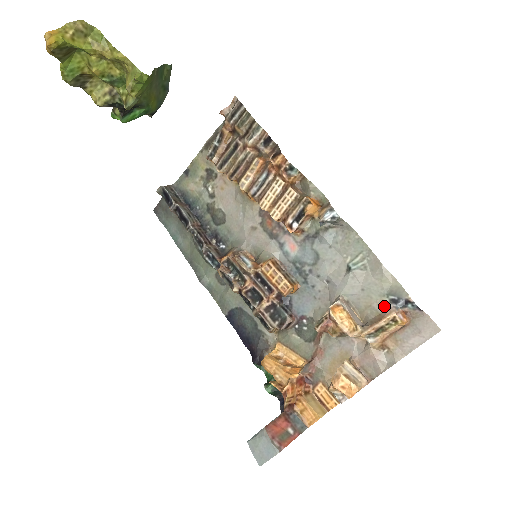
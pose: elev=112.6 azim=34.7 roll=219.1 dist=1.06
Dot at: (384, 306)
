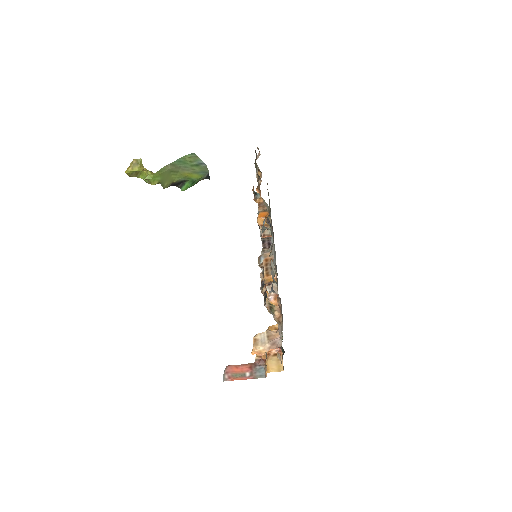
Dot at: occluded
